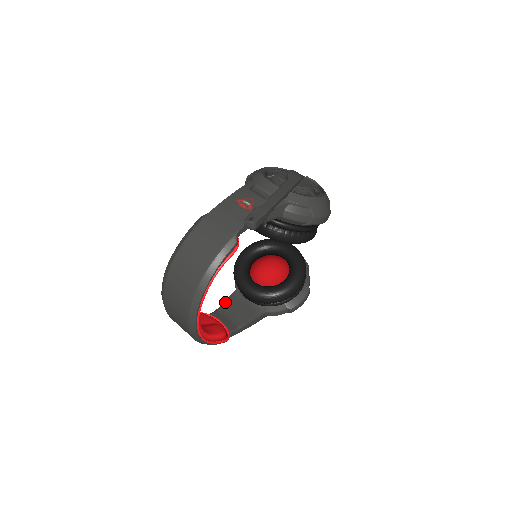
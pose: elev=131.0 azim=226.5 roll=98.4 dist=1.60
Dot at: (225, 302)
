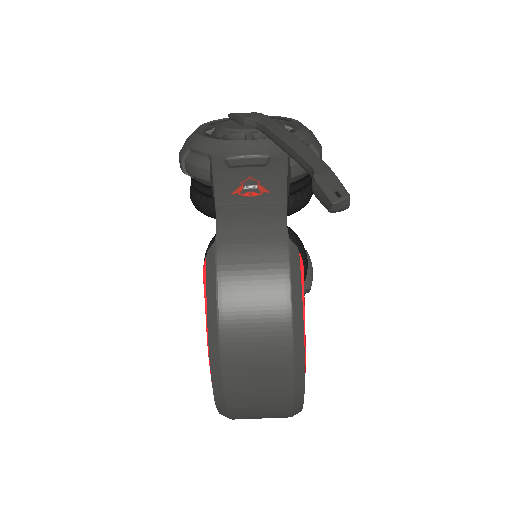
Dot at: occluded
